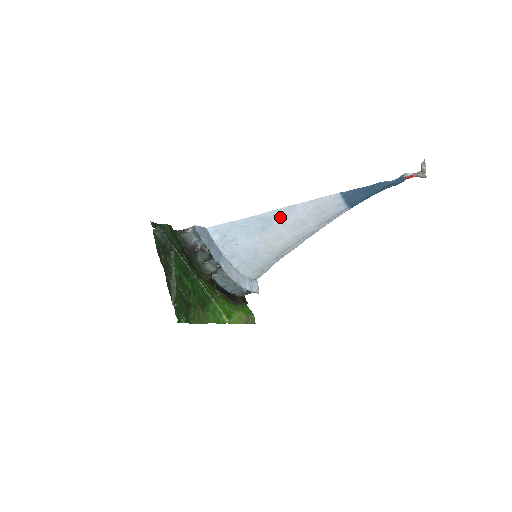
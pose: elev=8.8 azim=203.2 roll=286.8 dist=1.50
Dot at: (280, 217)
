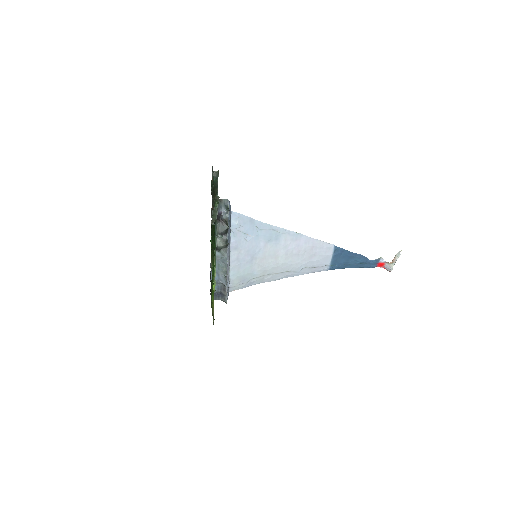
Dot at: (286, 238)
